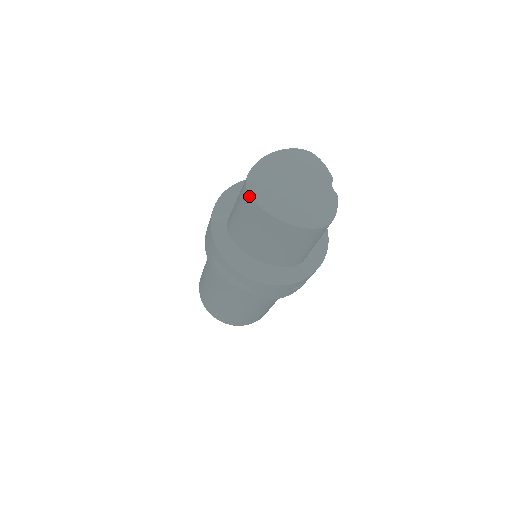
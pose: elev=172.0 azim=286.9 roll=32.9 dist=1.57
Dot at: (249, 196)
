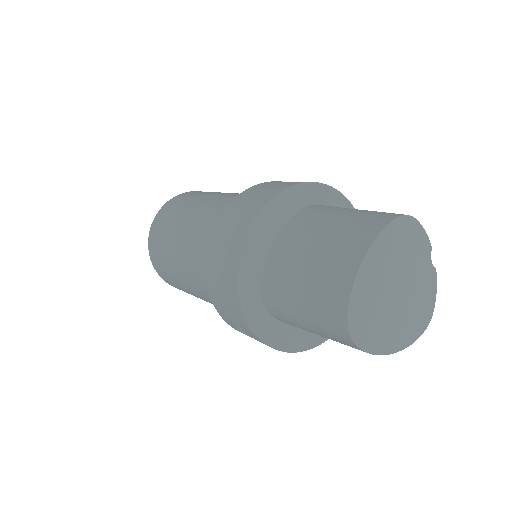
Dot at: (352, 344)
